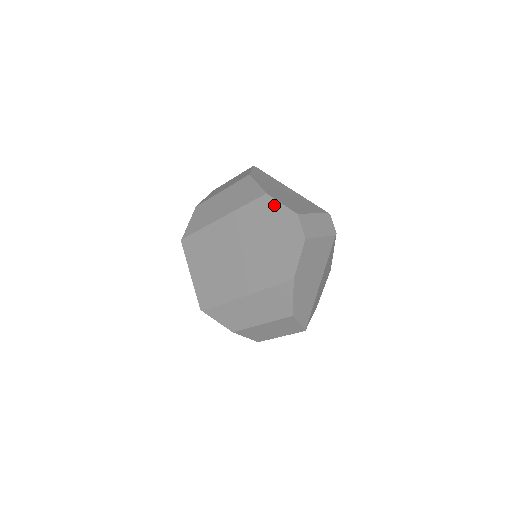
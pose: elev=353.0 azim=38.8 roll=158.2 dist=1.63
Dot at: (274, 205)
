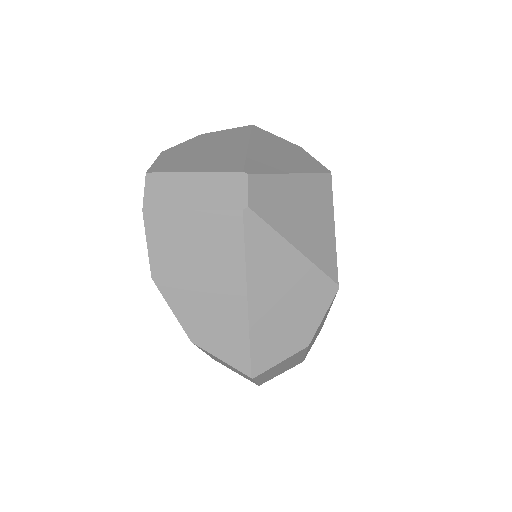
Dot at: occluded
